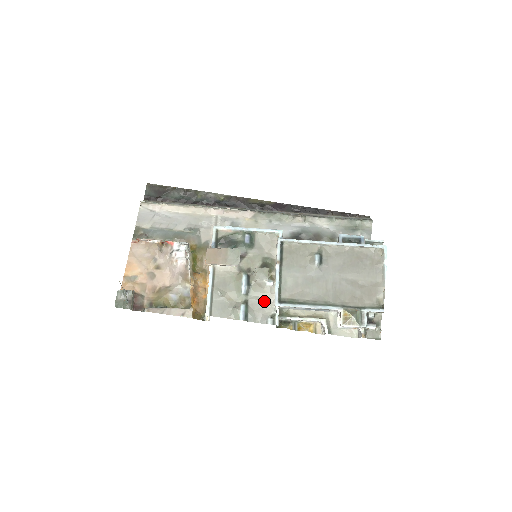
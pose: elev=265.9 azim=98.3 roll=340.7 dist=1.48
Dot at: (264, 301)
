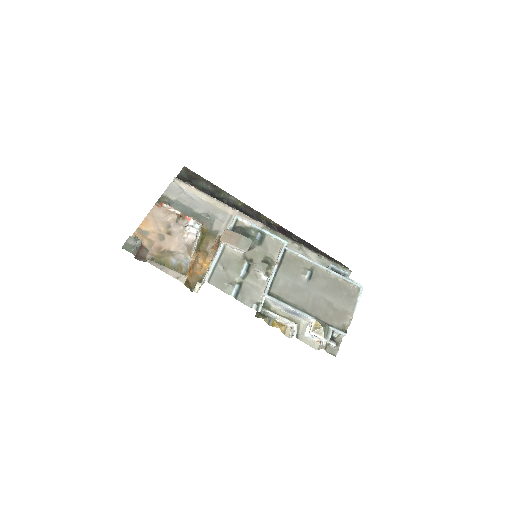
Dot at: (255, 289)
